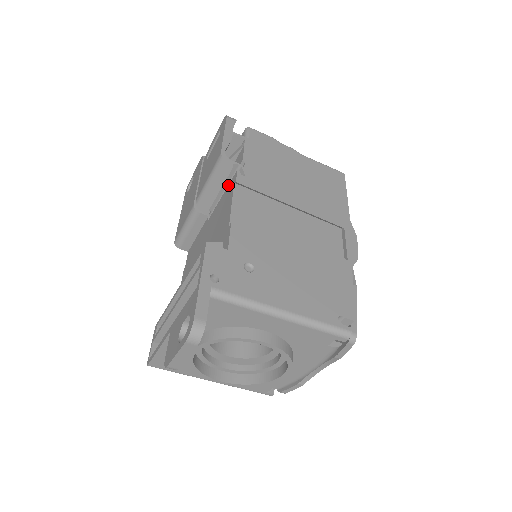
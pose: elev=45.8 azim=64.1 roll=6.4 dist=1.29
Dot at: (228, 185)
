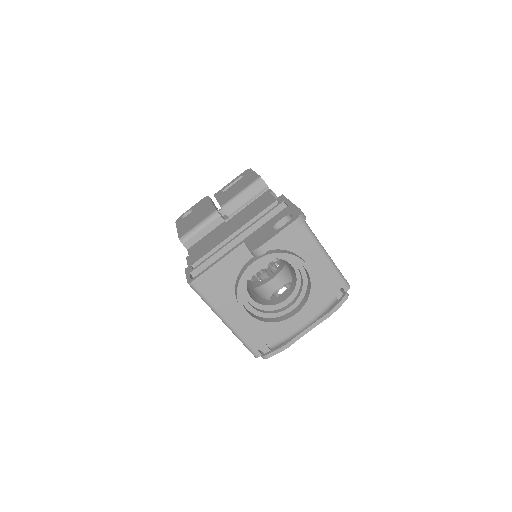
Dot at: (258, 197)
